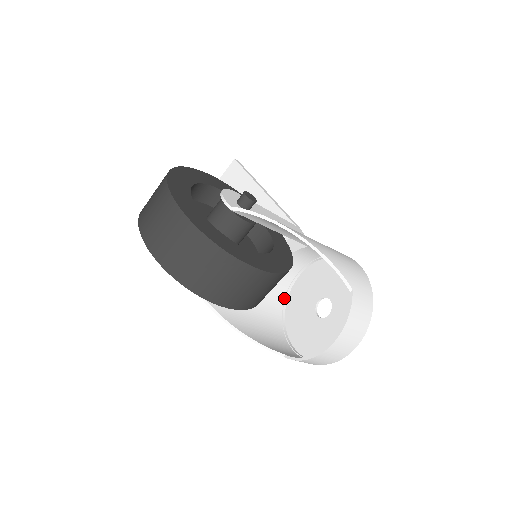
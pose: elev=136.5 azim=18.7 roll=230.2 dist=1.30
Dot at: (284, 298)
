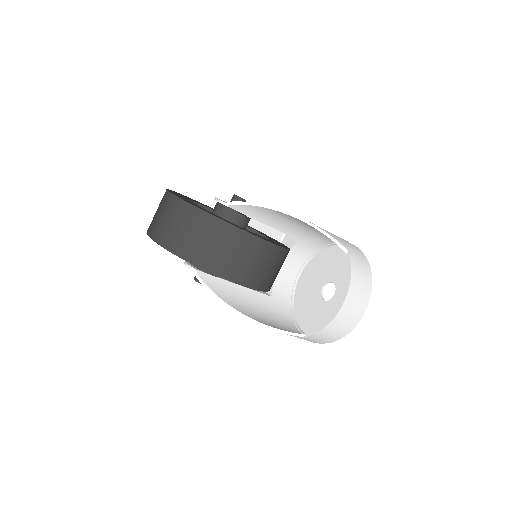
Dot at: (290, 302)
